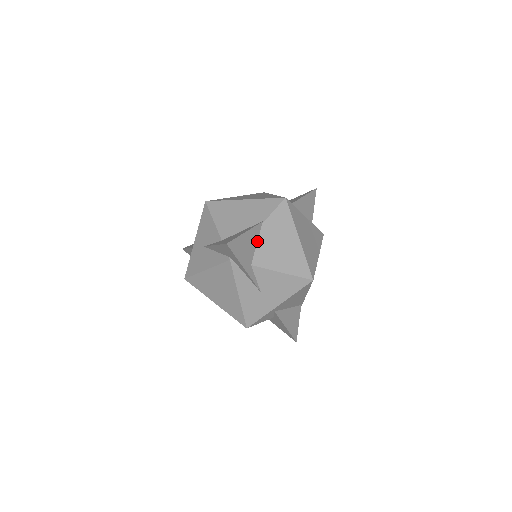
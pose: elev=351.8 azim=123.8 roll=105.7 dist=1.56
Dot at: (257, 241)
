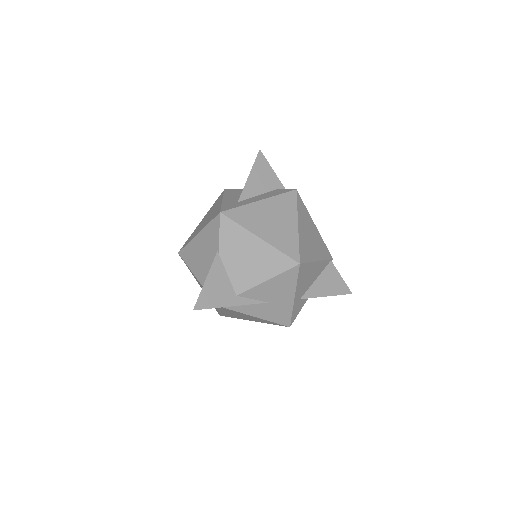
Dot at: (226, 272)
